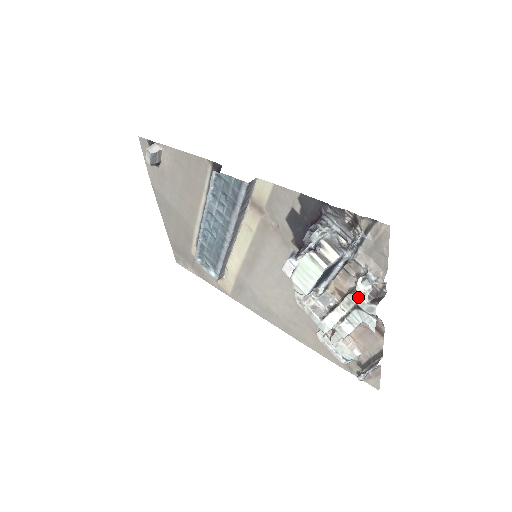
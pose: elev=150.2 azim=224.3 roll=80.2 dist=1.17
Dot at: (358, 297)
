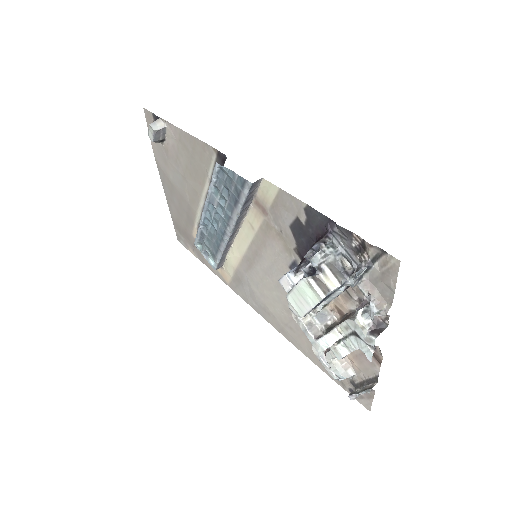
Dot at: (357, 325)
